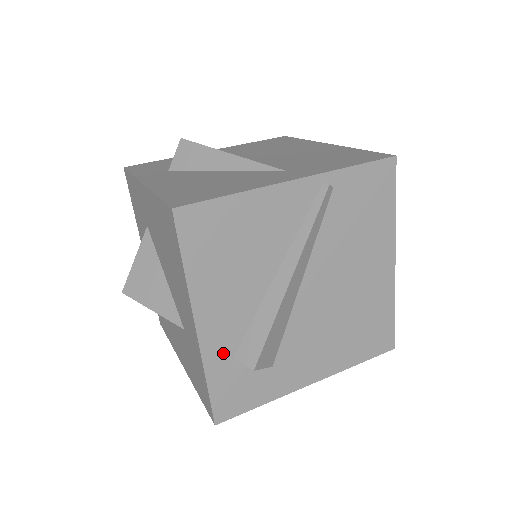
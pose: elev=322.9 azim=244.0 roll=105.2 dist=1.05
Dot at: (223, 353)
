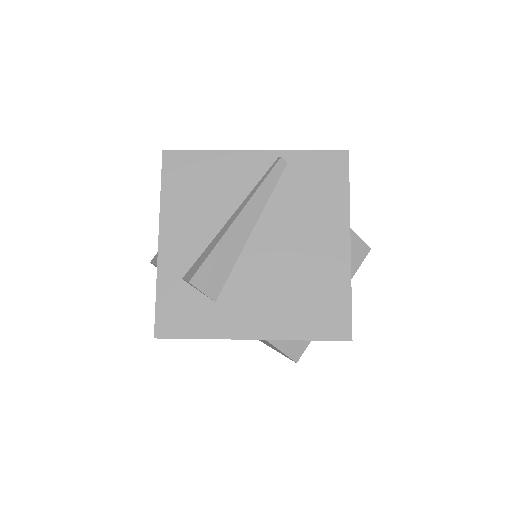
Dot at: (175, 270)
